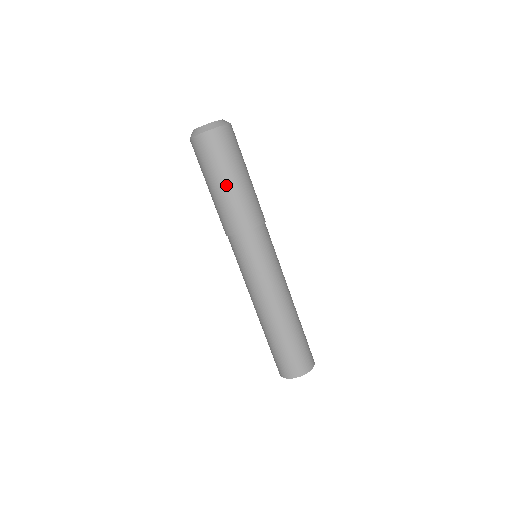
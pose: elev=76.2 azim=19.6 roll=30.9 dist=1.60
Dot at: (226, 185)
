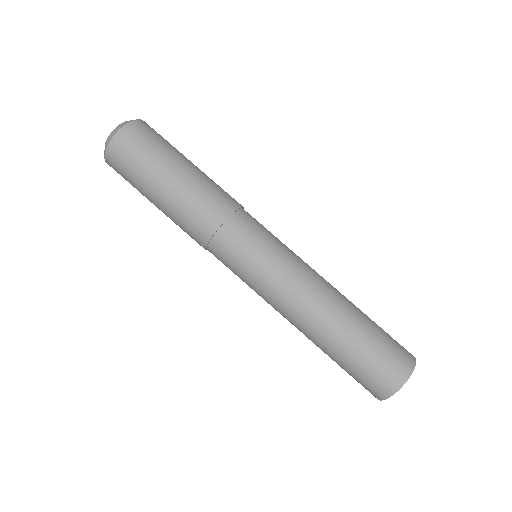
Dot at: (158, 198)
